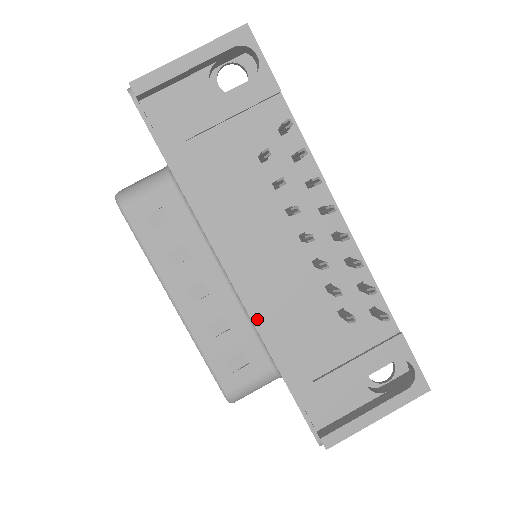
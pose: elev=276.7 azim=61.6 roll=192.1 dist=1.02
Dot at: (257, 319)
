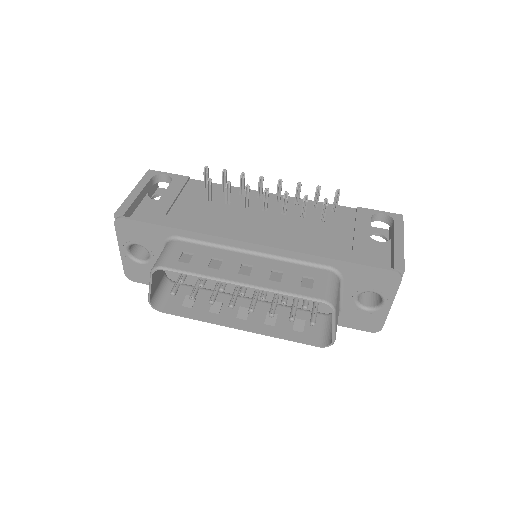
Dot at: (289, 248)
